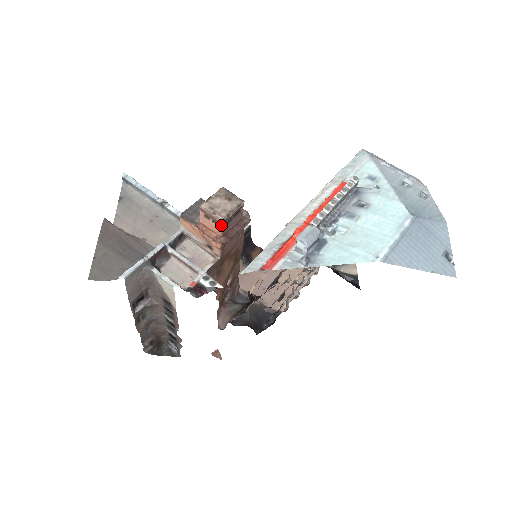
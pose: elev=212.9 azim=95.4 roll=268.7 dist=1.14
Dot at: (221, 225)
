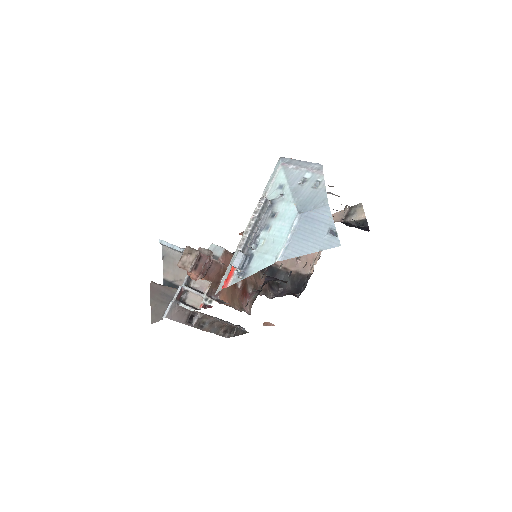
Dot at: (192, 272)
